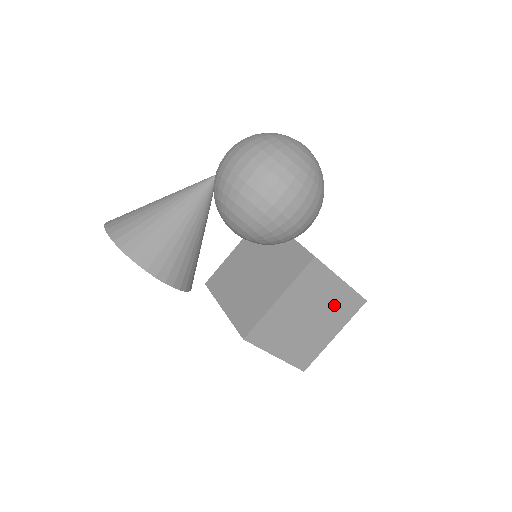
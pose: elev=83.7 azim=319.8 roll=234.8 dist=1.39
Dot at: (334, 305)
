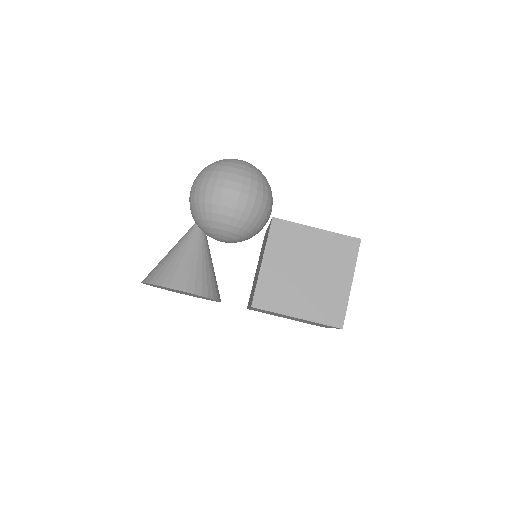
Dot at: (325, 253)
